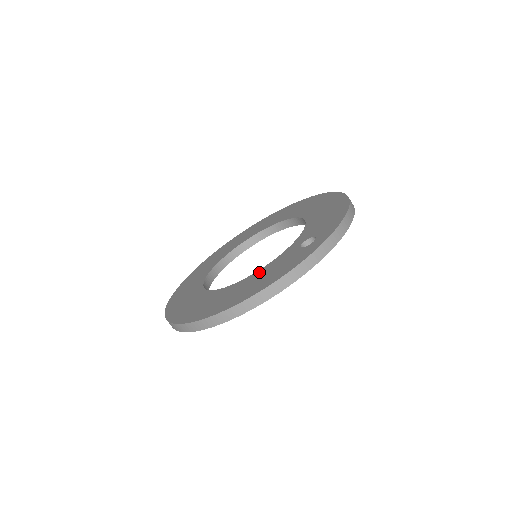
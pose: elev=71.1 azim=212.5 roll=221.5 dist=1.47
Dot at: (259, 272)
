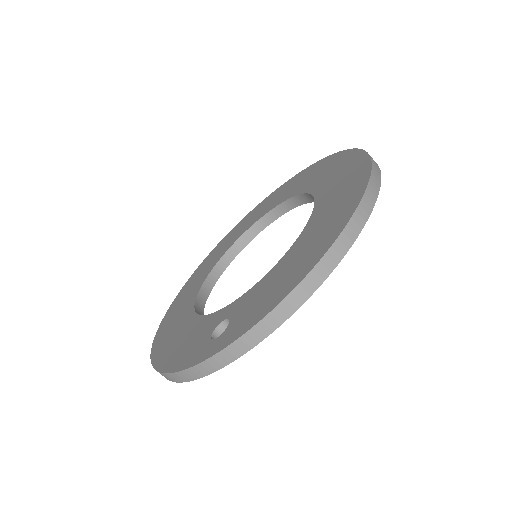
Dot at: (195, 322)
